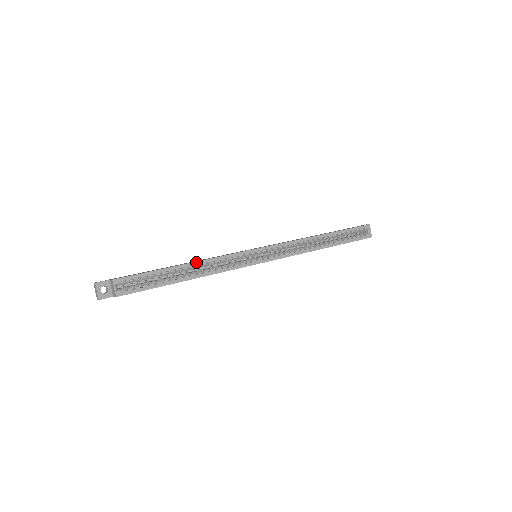
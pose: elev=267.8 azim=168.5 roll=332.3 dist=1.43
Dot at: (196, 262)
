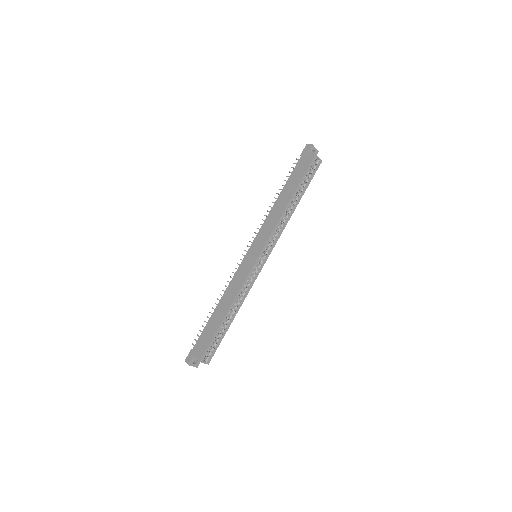
Dot at: (231, 306)
